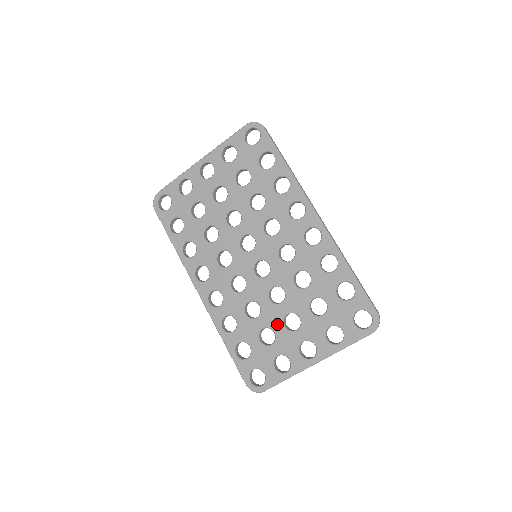
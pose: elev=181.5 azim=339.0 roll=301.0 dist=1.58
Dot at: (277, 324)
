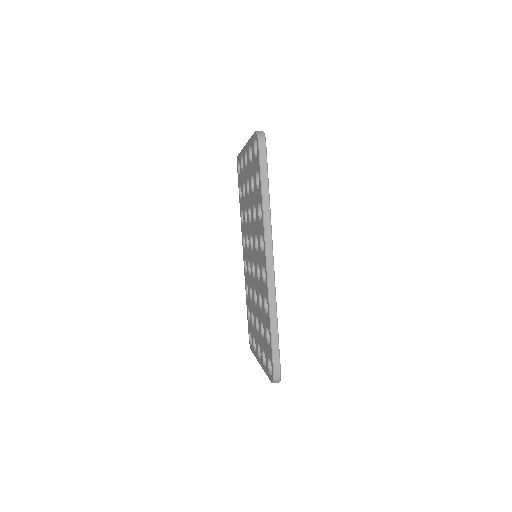
Dot at: (255, 317)
